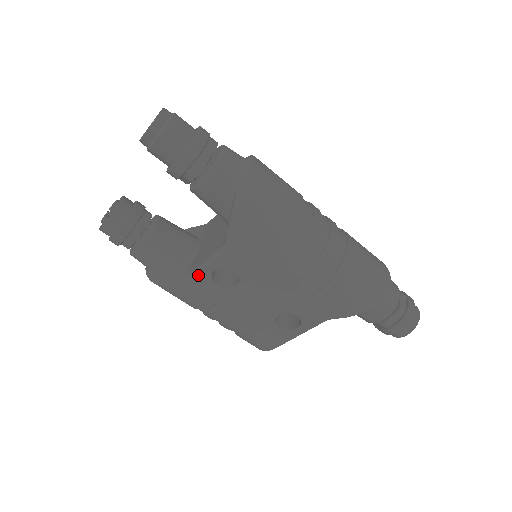
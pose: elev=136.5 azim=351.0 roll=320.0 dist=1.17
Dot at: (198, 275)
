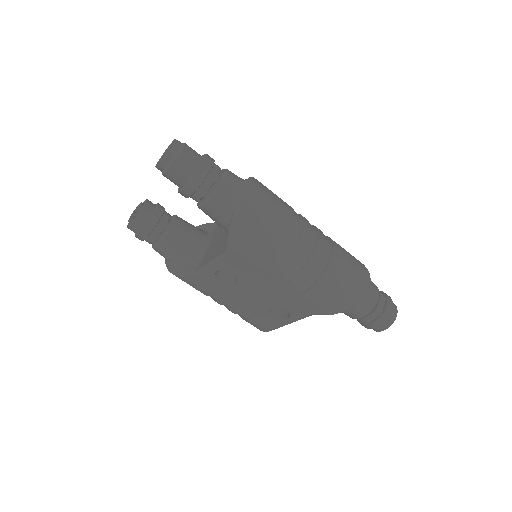
Dot at: (204, 272)
